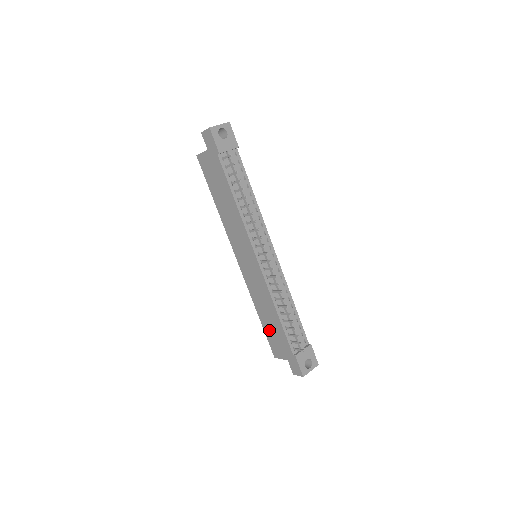
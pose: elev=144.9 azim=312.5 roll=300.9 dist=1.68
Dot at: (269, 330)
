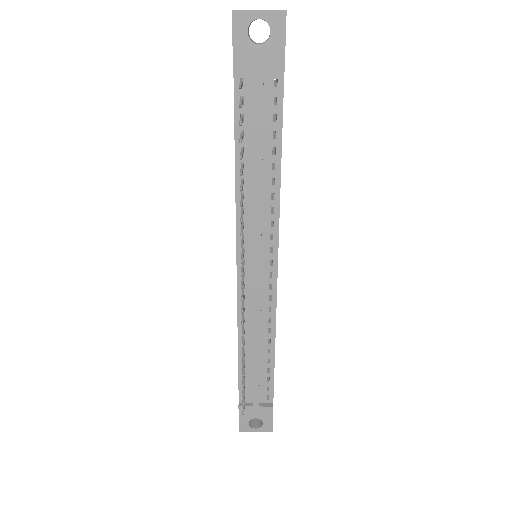
Dot at: occluded
